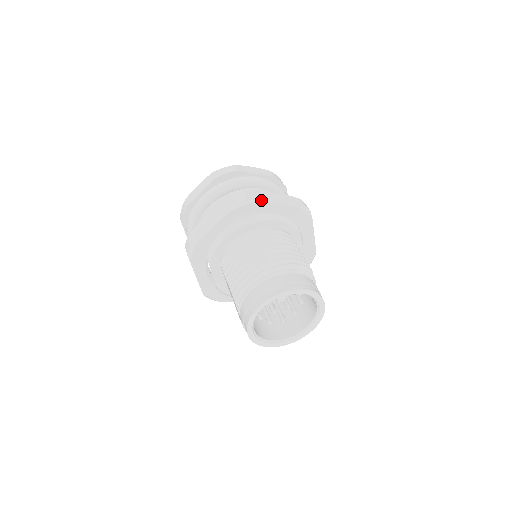
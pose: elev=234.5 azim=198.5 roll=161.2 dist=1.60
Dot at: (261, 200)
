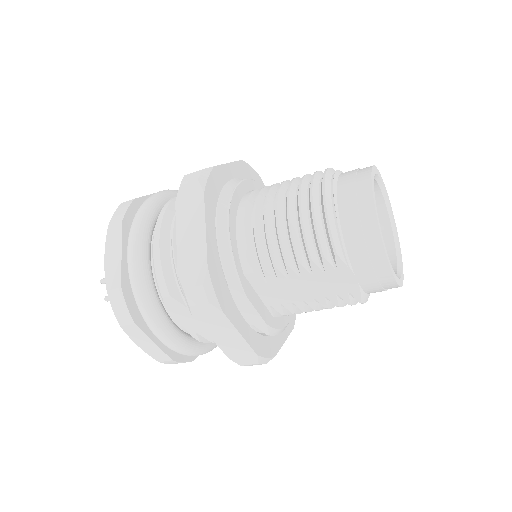
Dot at: occluded
